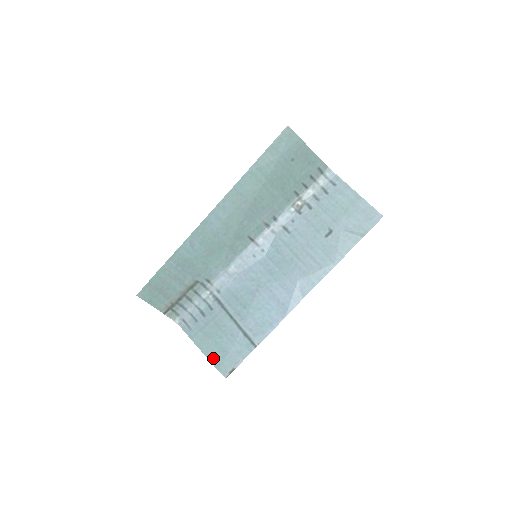
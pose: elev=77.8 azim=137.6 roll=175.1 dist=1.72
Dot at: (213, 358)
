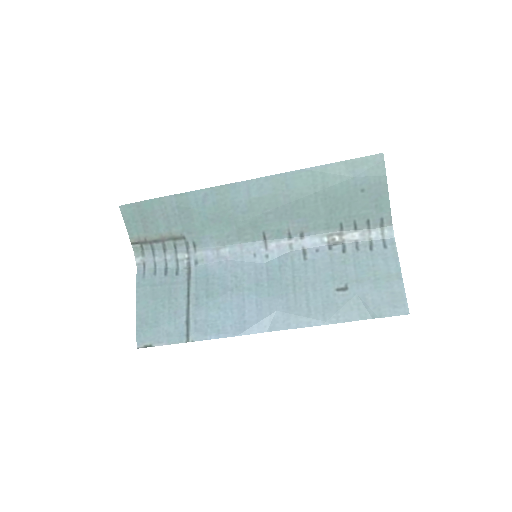
Dot at: (141, 320)
